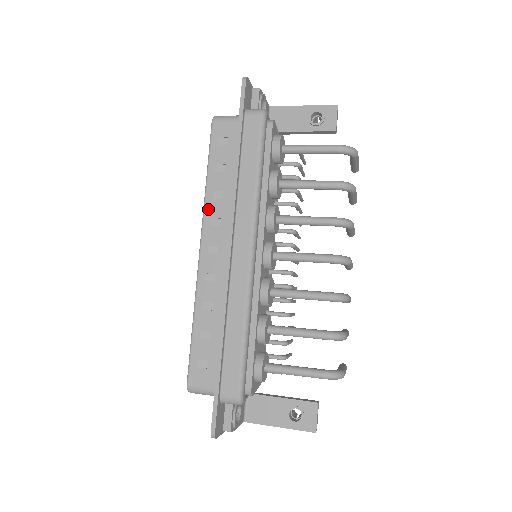
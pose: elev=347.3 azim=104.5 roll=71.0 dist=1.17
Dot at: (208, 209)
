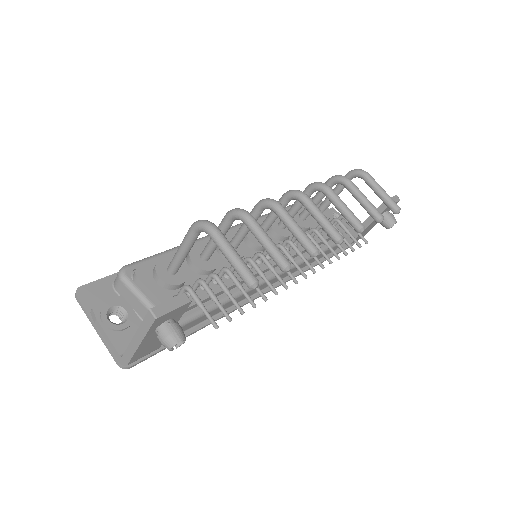
Dot at: occluded
